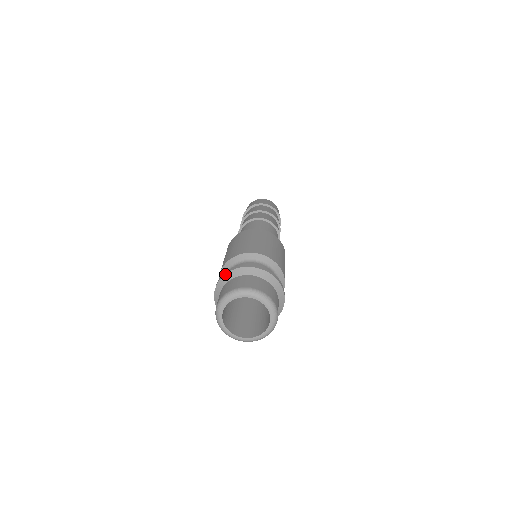
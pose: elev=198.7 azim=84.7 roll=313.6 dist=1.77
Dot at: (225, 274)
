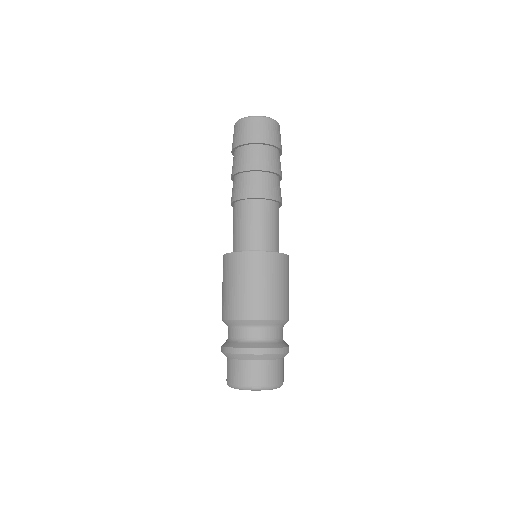
Dot at: (242, 354)
